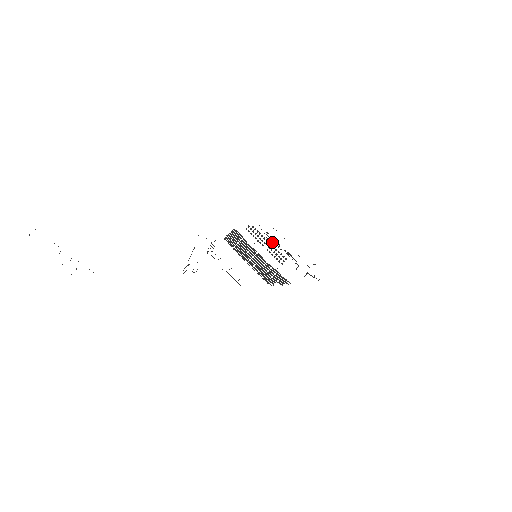
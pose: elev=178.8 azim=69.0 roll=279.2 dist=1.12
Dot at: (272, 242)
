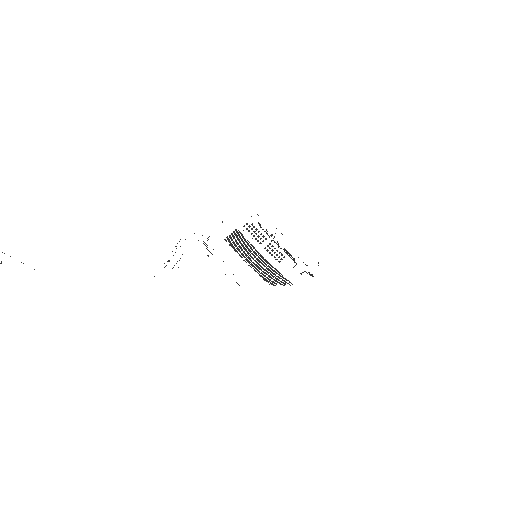
Dot at: (271, 240)
